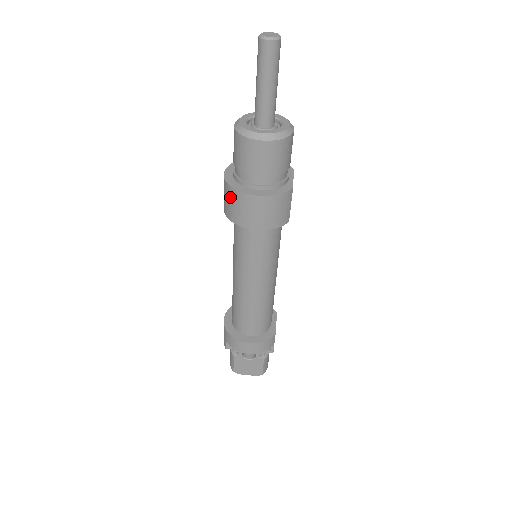
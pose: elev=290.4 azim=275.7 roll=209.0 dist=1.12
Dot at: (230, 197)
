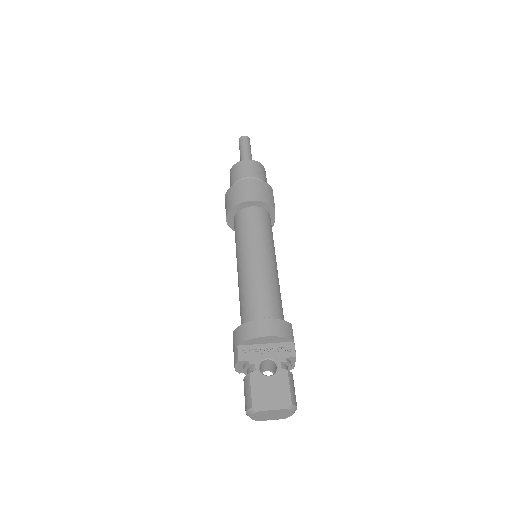
Dot at: (231, 193)
